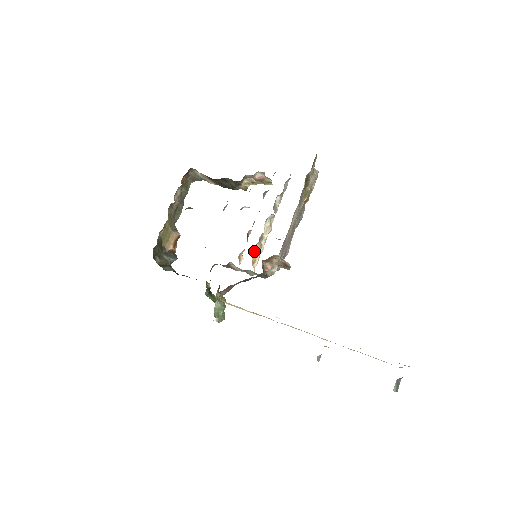
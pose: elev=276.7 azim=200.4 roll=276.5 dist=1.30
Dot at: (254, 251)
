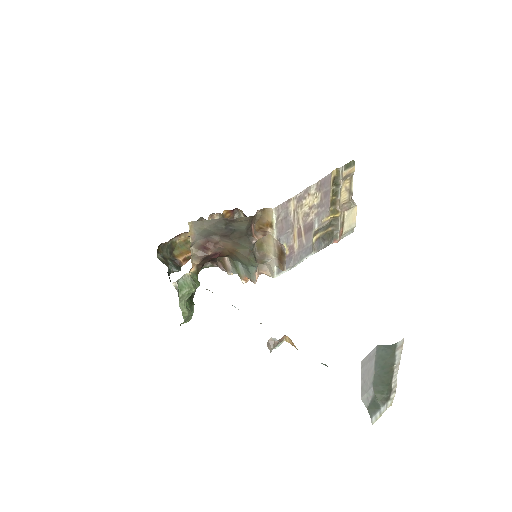
Dot at: occluded
